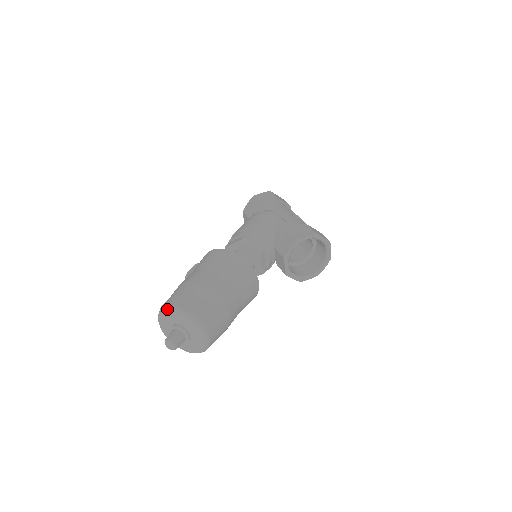
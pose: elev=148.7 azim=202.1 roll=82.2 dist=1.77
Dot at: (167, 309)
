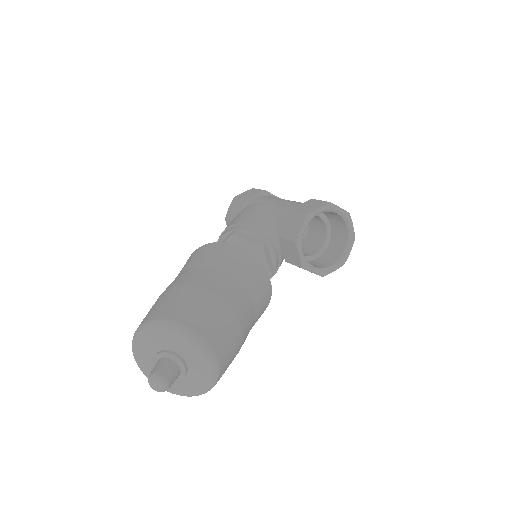
Dot at: (143, 328)
